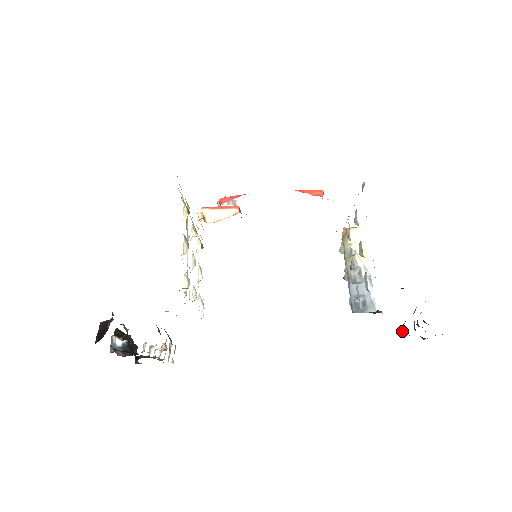
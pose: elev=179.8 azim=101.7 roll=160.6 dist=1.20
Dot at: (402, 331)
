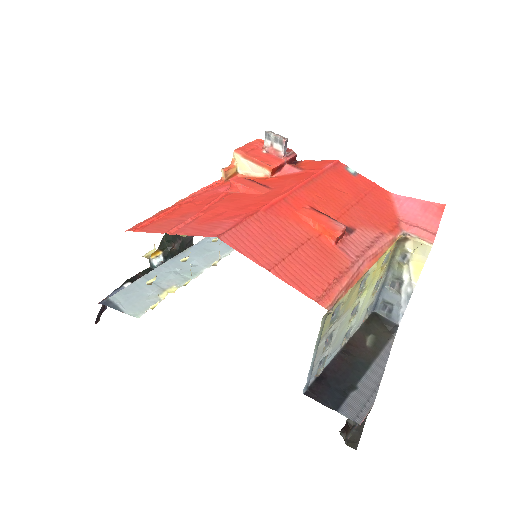
Dot at: occluded
